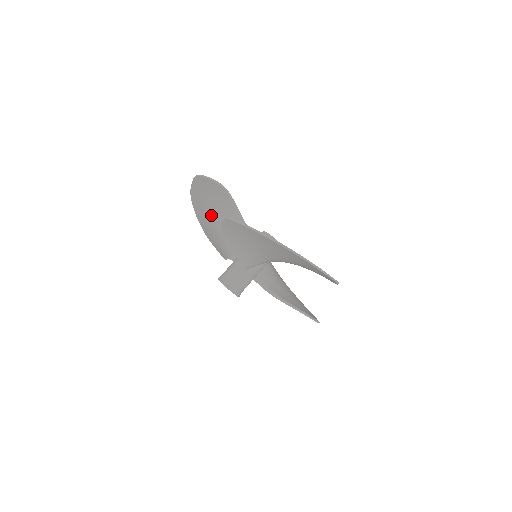
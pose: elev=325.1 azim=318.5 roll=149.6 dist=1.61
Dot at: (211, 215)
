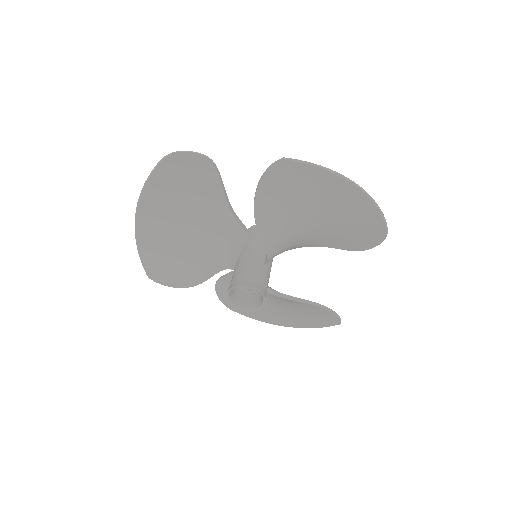
Dot at: (177, 221)
